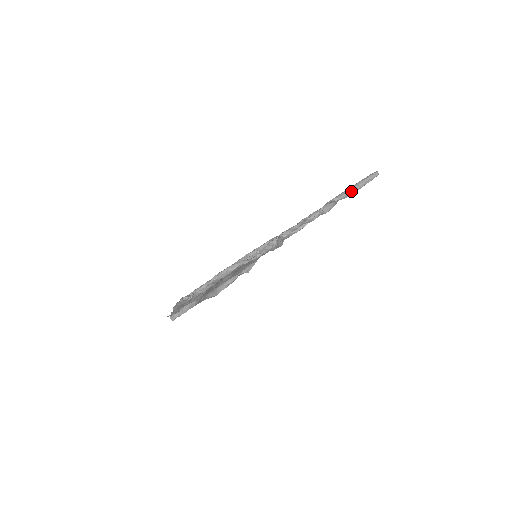
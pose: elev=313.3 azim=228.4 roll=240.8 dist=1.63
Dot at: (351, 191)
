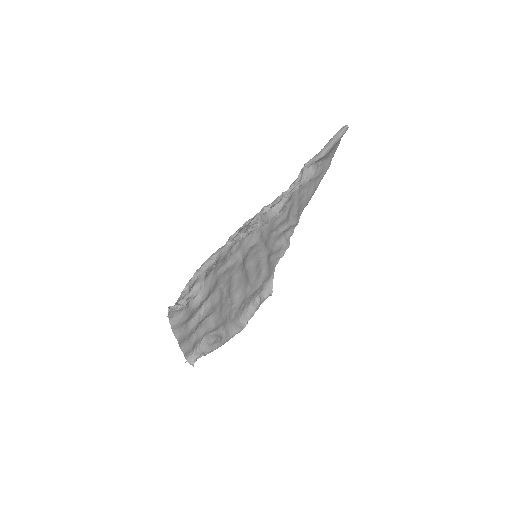
Dot at: (324, 149)
